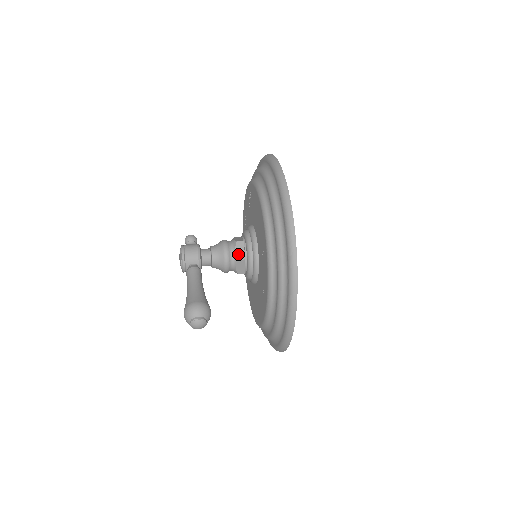
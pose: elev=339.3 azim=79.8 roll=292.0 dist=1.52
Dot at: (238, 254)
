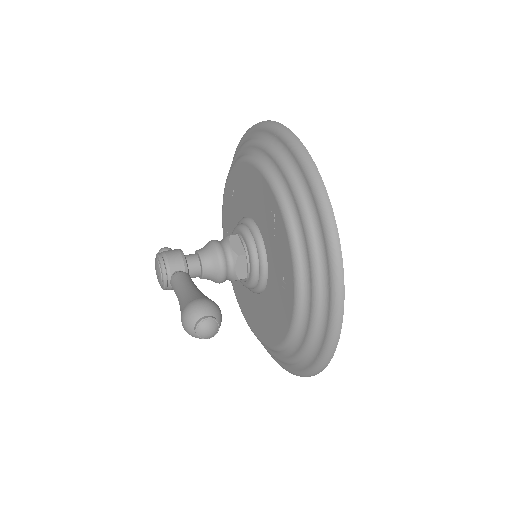
Dot at: (235, 250)
